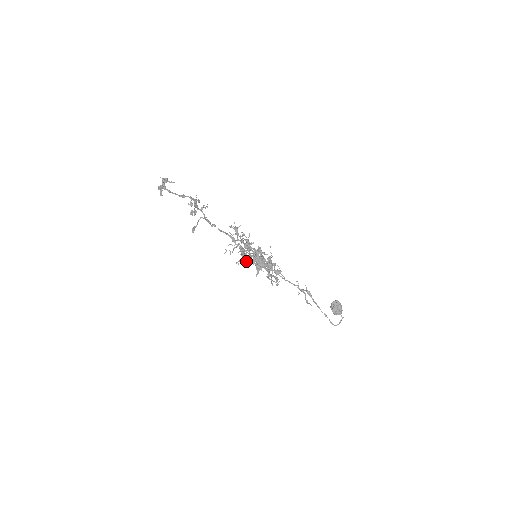
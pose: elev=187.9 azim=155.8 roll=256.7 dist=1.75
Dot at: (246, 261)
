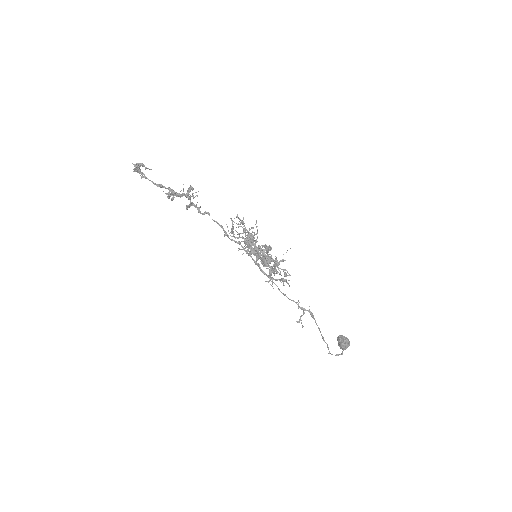
Dot at: (255, 248)
